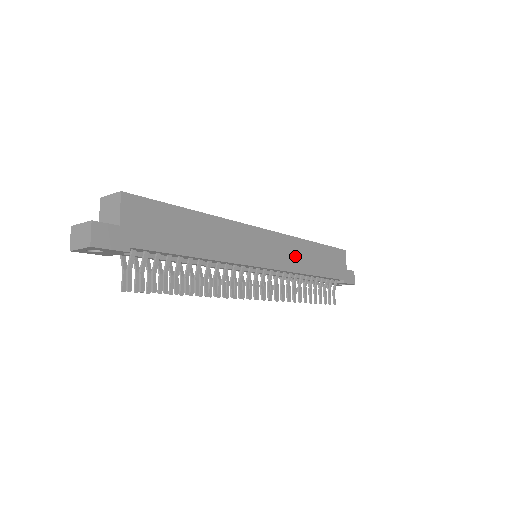
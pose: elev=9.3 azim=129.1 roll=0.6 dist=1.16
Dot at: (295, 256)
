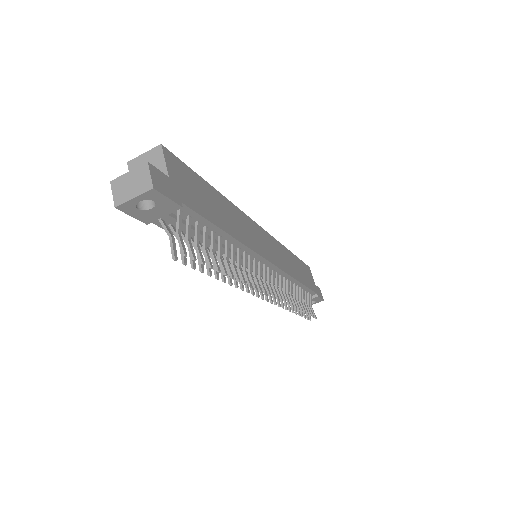
Dot at: (284, 260)
